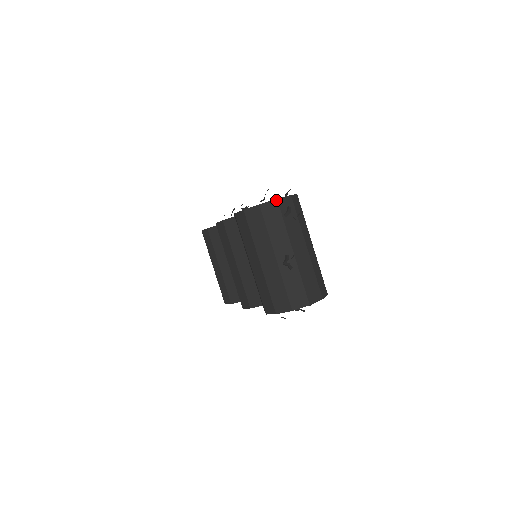
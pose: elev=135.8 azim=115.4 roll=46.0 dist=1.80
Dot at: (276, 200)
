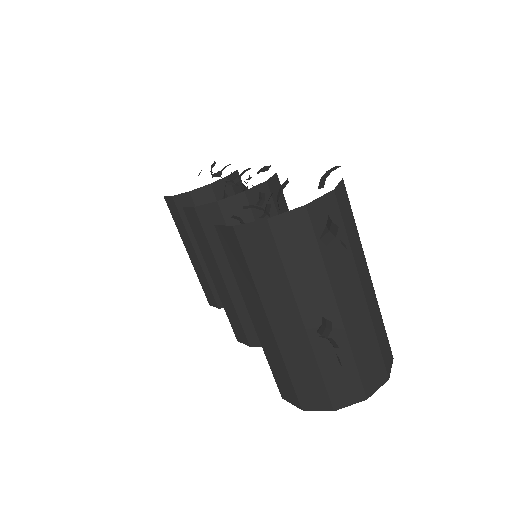
Dot at: (303, 207)
